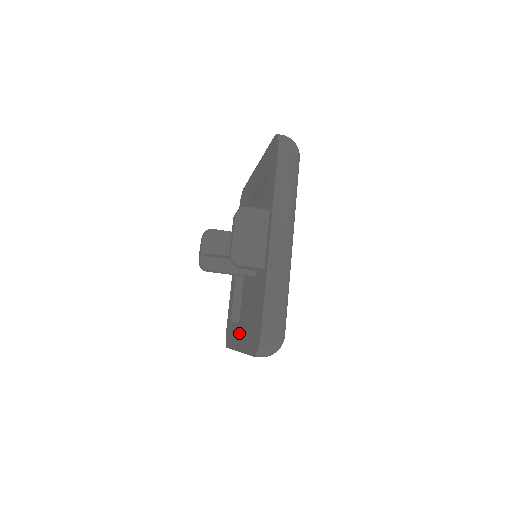
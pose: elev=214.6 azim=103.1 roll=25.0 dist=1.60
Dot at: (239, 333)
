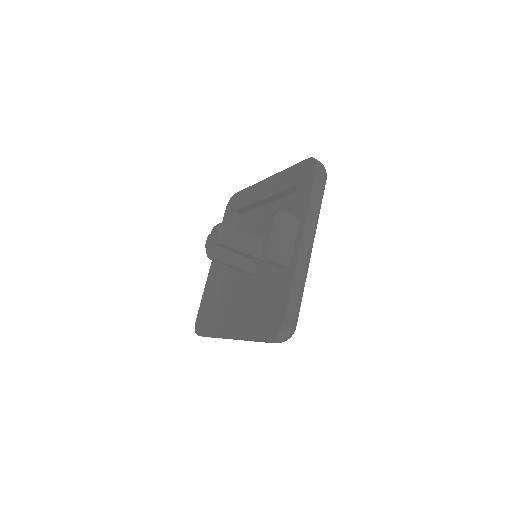
Dot at: (231, 322)
